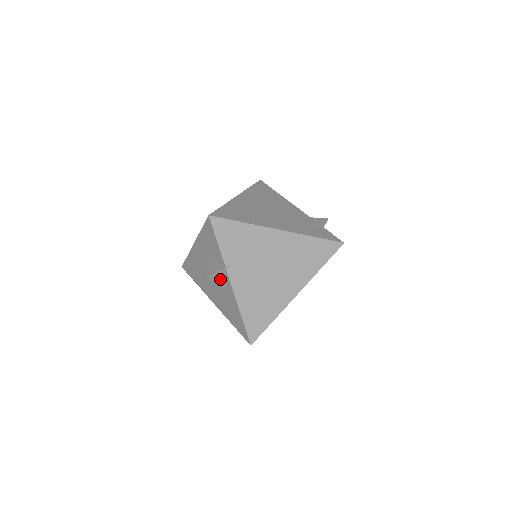
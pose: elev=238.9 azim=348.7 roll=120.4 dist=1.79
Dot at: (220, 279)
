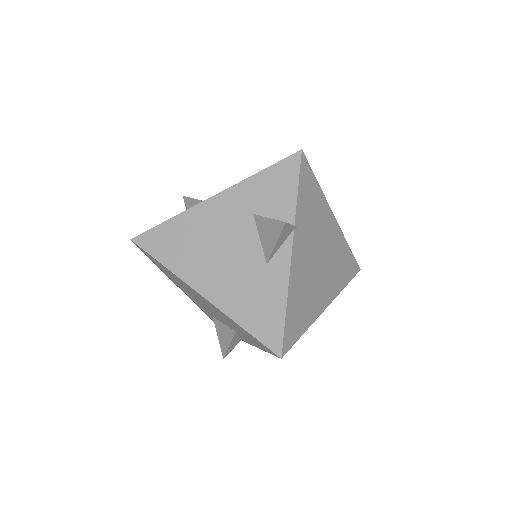
Dot at: (280, 240)
